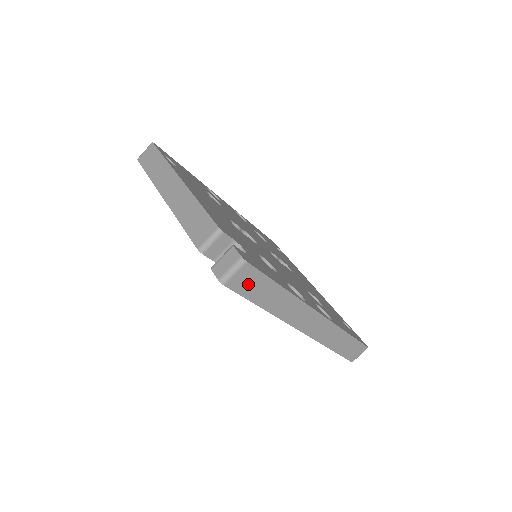
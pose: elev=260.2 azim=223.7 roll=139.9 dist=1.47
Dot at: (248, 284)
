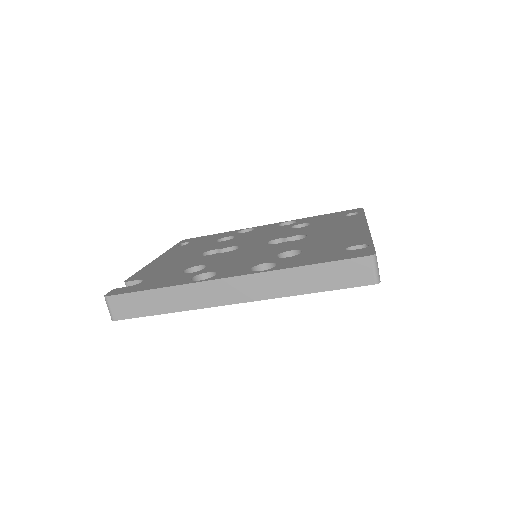
Dot at: (128, 307)
